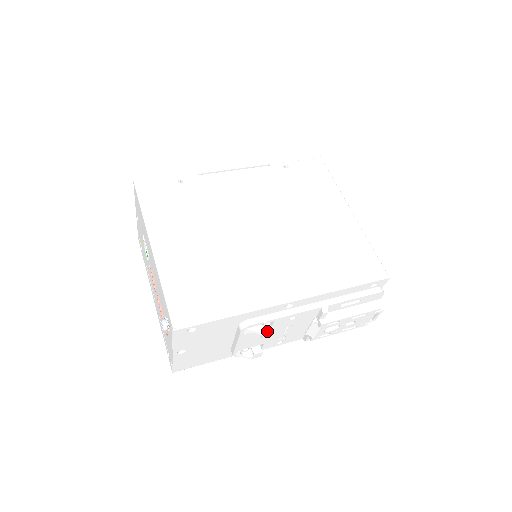
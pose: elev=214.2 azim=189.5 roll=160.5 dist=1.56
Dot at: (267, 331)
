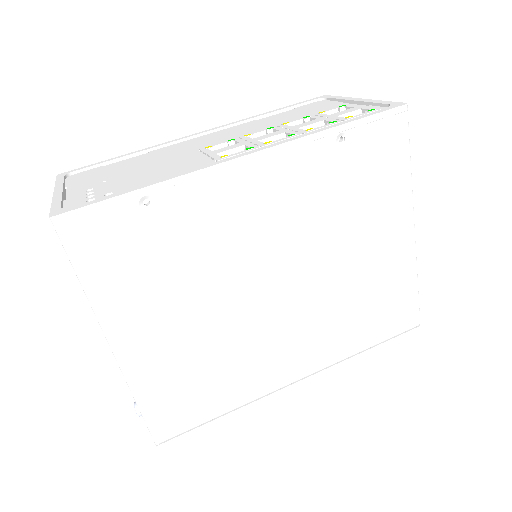
Dot at: occluded
